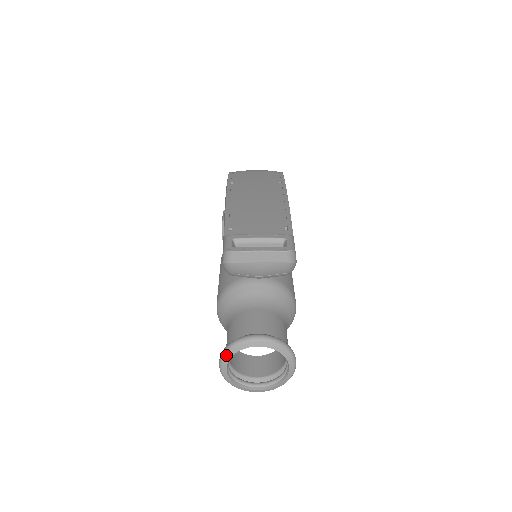
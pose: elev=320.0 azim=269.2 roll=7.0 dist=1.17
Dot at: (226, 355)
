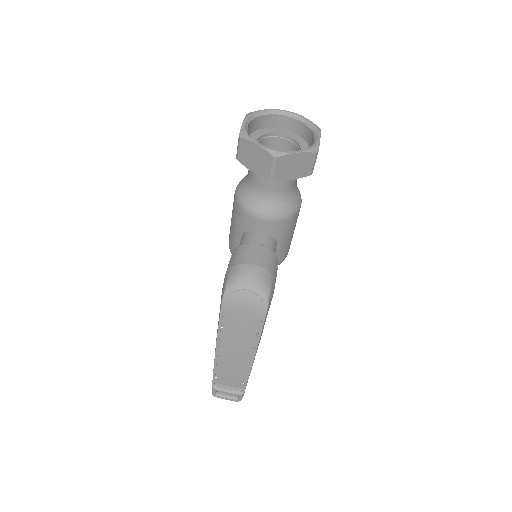
Dot at: occluded
